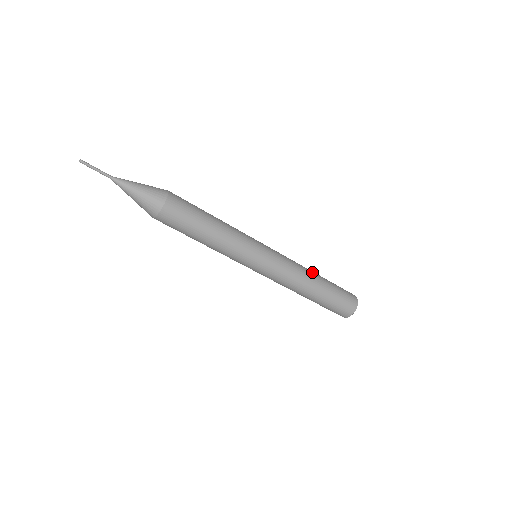
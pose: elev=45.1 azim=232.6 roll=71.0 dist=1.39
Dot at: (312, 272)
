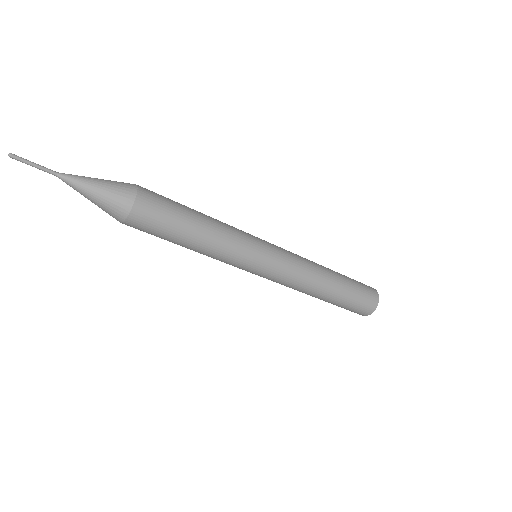
Dot at: (326, 273)
